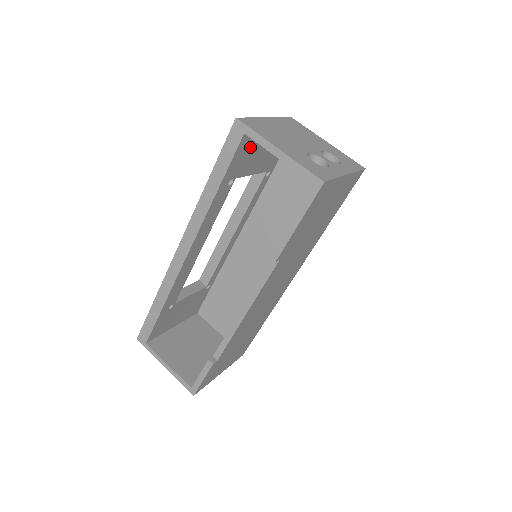
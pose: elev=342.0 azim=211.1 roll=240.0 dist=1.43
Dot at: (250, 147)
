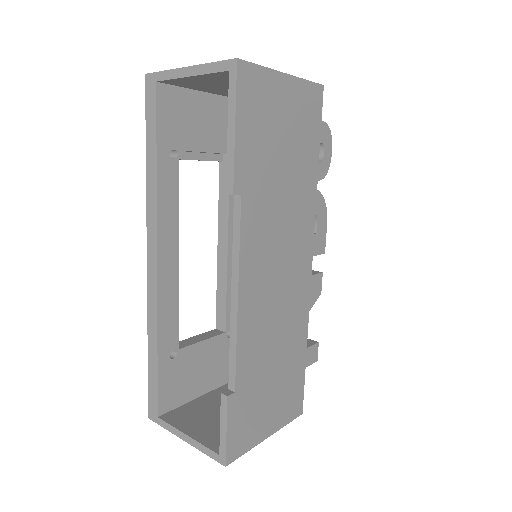
Dot at: (179, 107)
